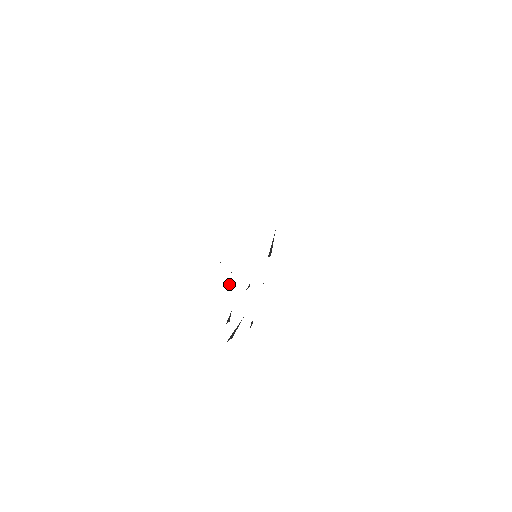
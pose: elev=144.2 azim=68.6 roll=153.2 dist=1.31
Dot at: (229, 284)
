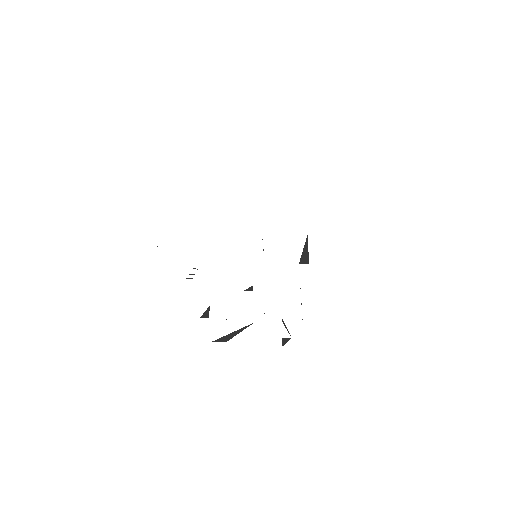
Dot at: (190, 274)
